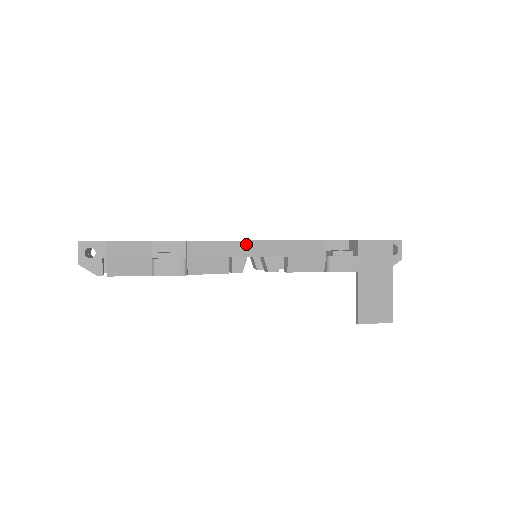
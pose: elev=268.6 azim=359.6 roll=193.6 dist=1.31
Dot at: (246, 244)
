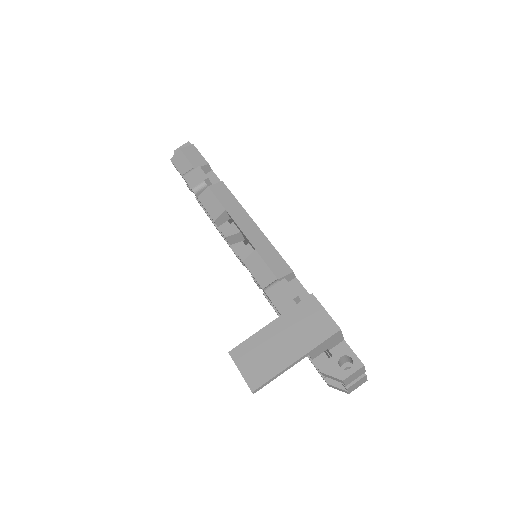
Dot at: (246, 216)
